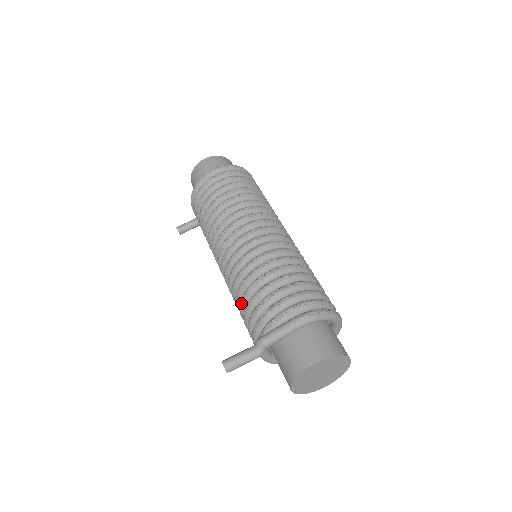
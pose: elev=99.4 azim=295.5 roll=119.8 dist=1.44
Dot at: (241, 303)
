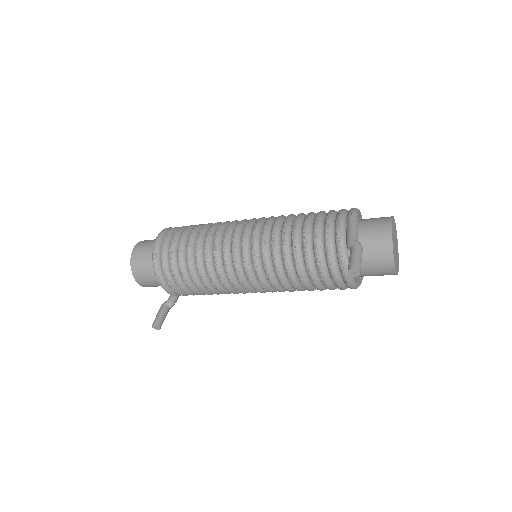
Dot at: (298, 261)
